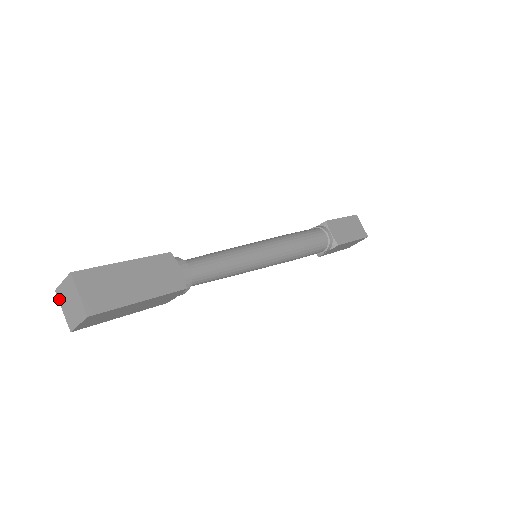
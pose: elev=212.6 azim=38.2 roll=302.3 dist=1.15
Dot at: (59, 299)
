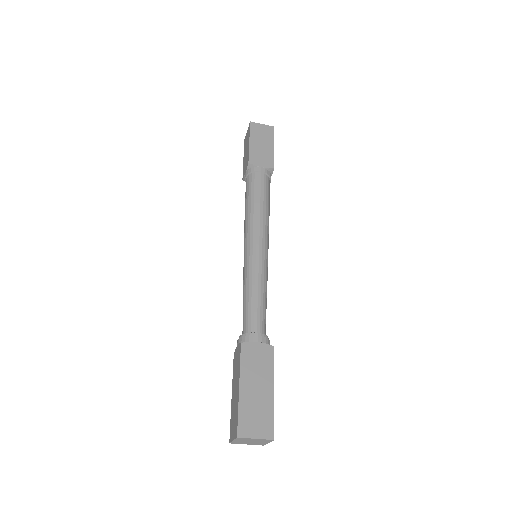
Dot at: occluded
